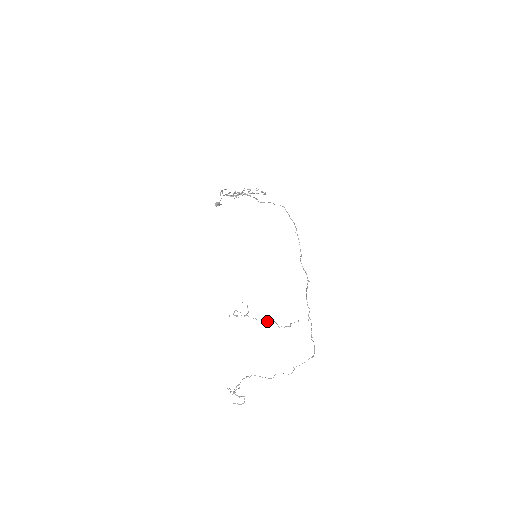
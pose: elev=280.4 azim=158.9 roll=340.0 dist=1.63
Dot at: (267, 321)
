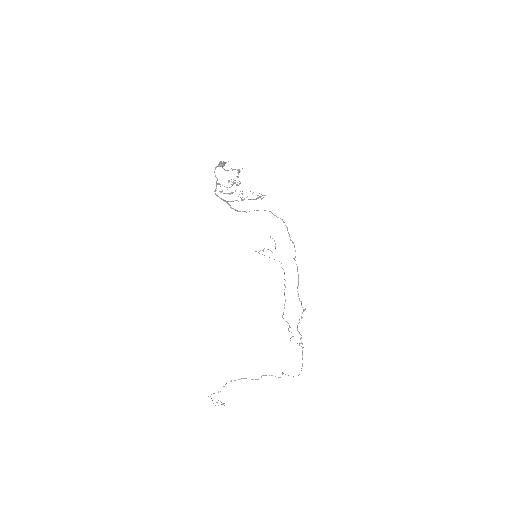
Dot at: (284, 285)
